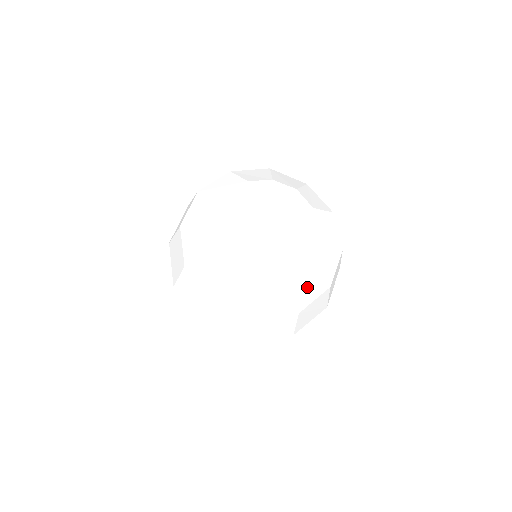
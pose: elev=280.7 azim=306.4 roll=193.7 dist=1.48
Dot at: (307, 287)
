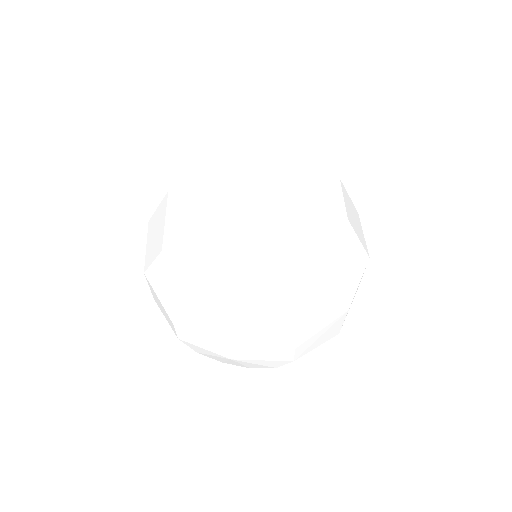
Dot at: occluded
